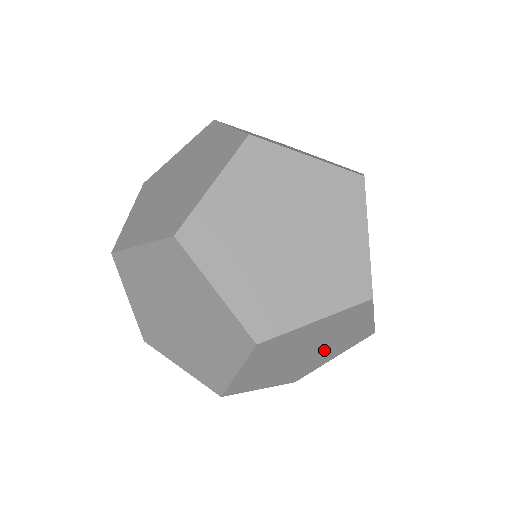
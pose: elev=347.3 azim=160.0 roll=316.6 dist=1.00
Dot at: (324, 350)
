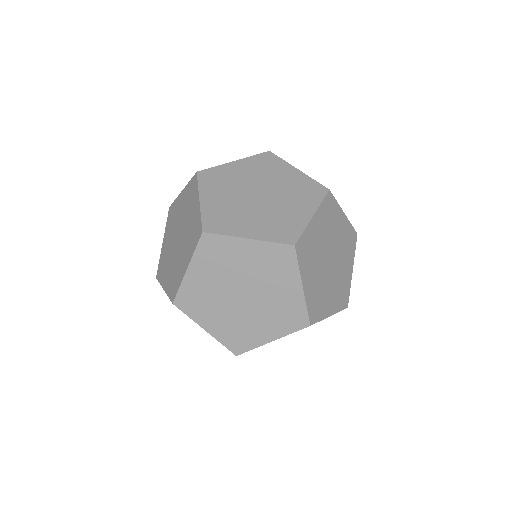
Dot at: occluded
